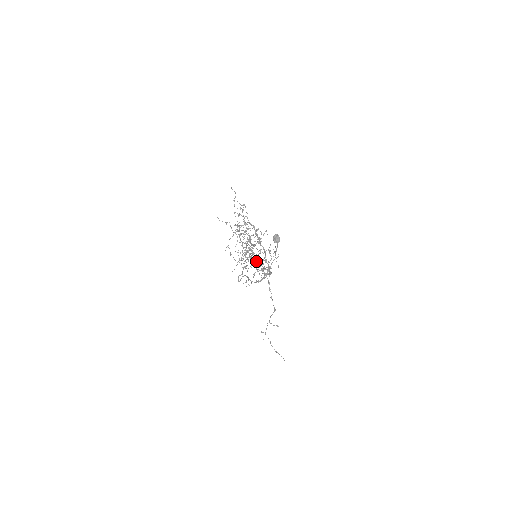
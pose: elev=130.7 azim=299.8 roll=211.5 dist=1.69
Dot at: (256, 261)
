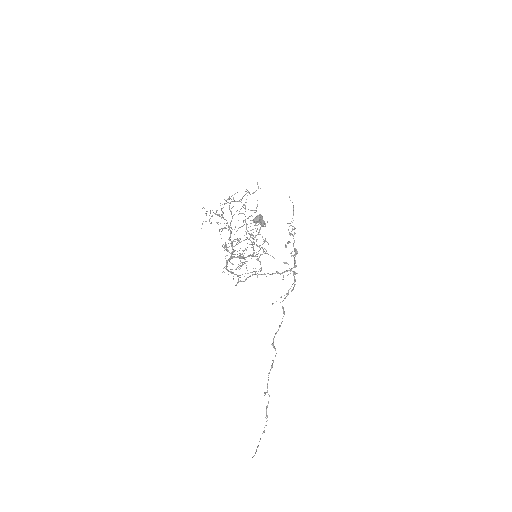
Dot at: (233, 240)
